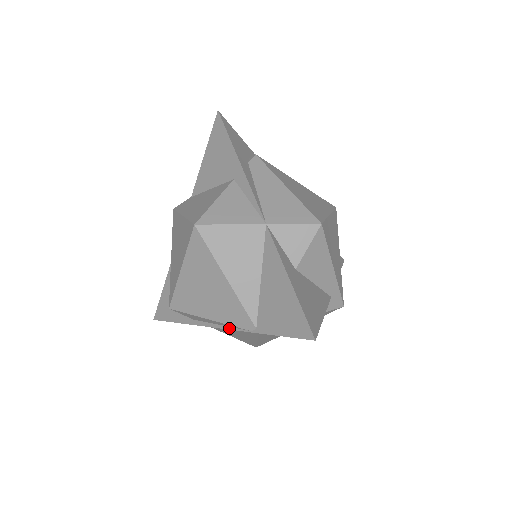
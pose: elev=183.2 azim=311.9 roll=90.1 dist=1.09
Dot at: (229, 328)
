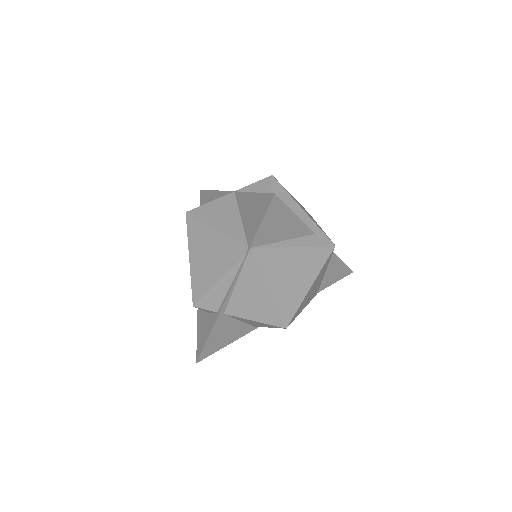
Dot at: (236, 276)
